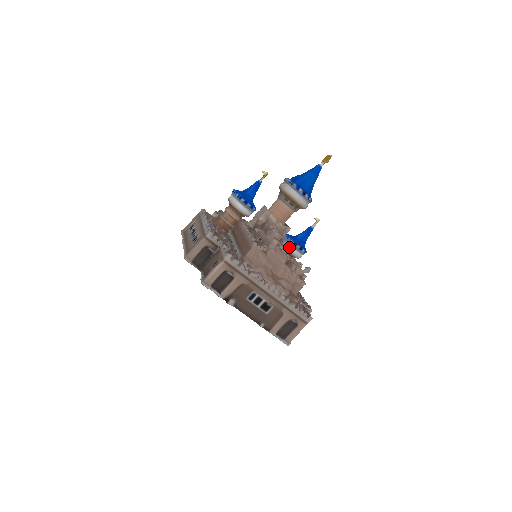
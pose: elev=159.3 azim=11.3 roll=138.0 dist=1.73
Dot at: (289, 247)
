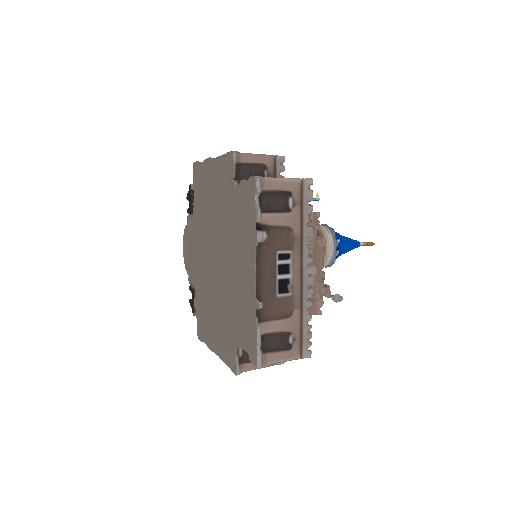
Dot at: occluded
